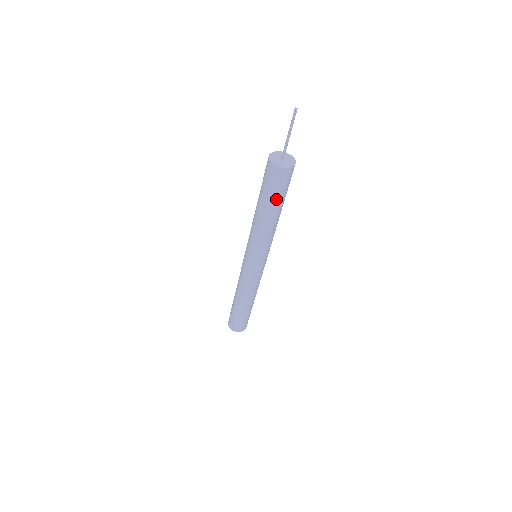
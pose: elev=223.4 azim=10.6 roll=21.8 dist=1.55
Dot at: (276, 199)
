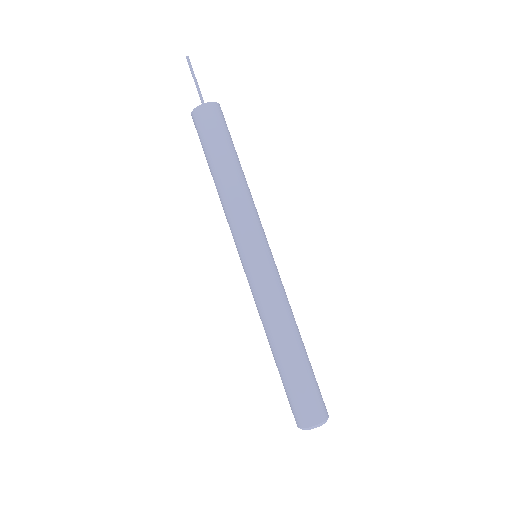
Dot at: (223, 143)
